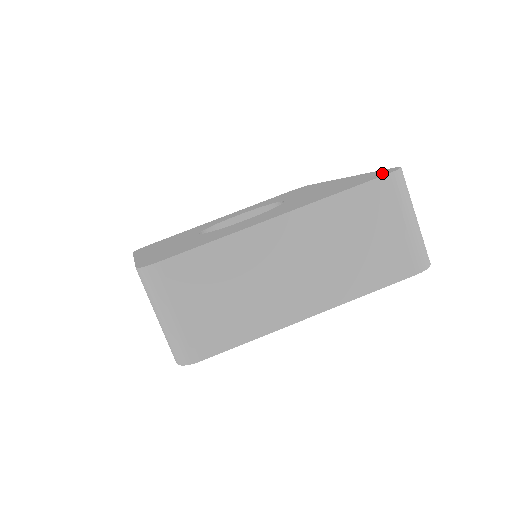
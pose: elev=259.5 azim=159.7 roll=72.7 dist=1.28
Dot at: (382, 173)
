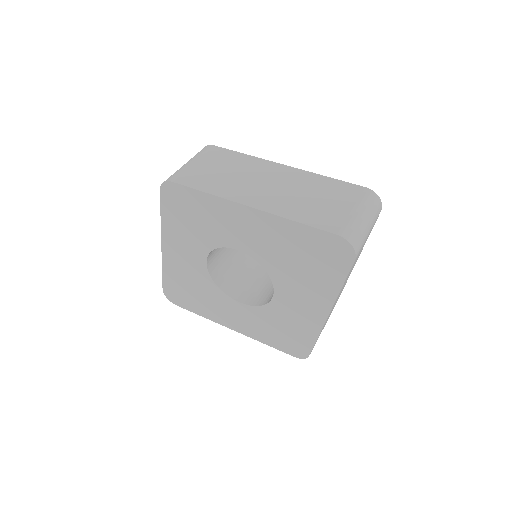
Dot at: occluded
